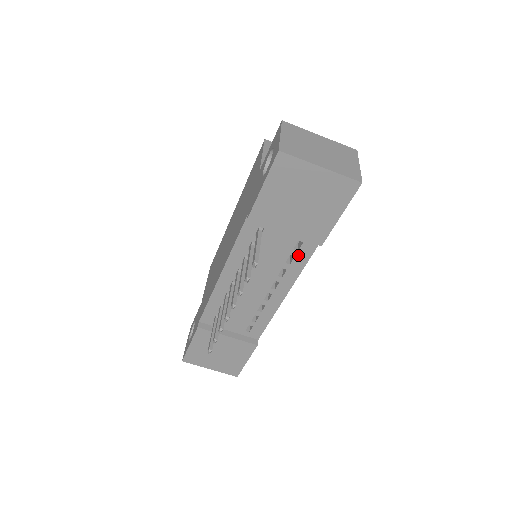
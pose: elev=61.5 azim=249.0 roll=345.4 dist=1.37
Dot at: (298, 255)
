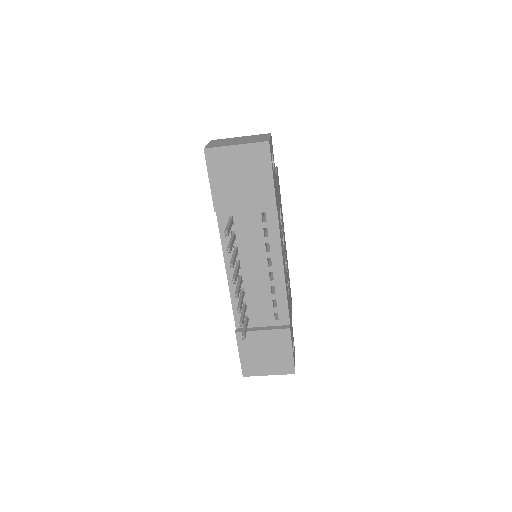
Dot at: (269, 226)
